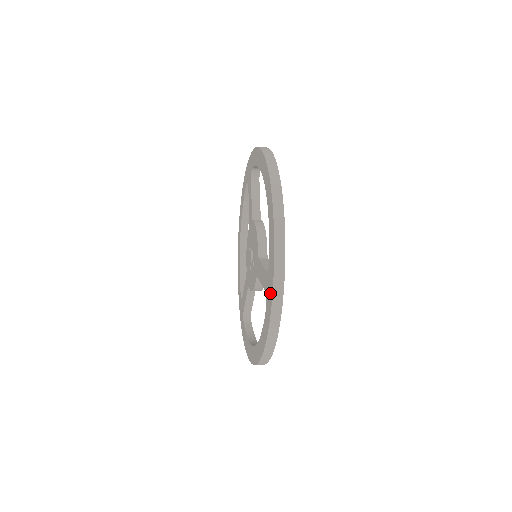
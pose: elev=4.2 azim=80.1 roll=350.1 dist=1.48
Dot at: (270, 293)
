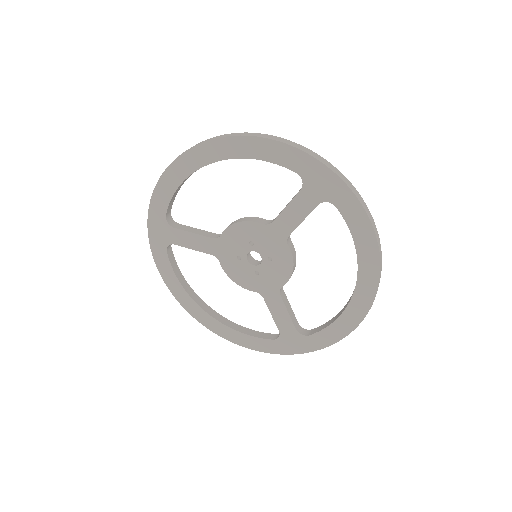
Dot at: (293, 349)
